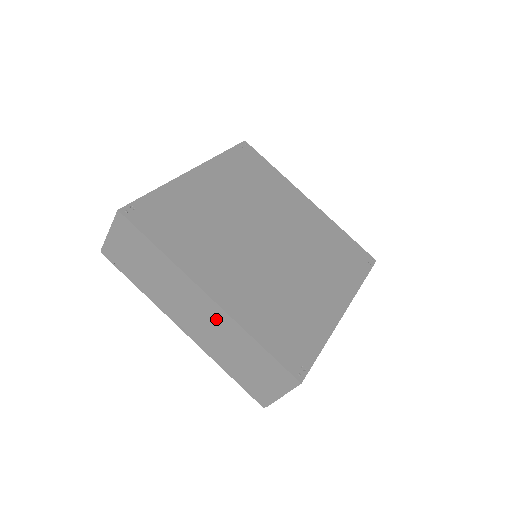
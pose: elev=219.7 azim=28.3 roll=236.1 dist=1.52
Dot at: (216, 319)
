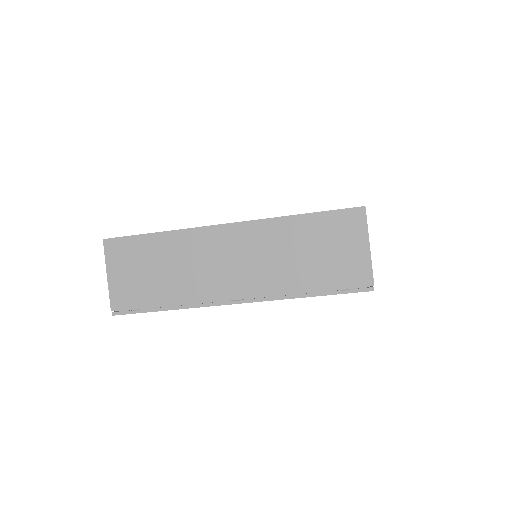
Dot at: (252, 240)
